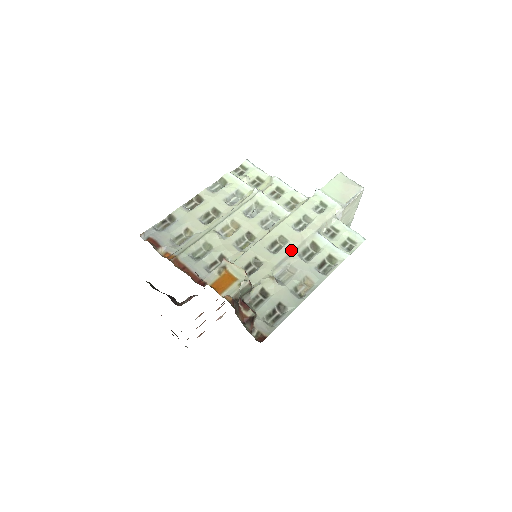
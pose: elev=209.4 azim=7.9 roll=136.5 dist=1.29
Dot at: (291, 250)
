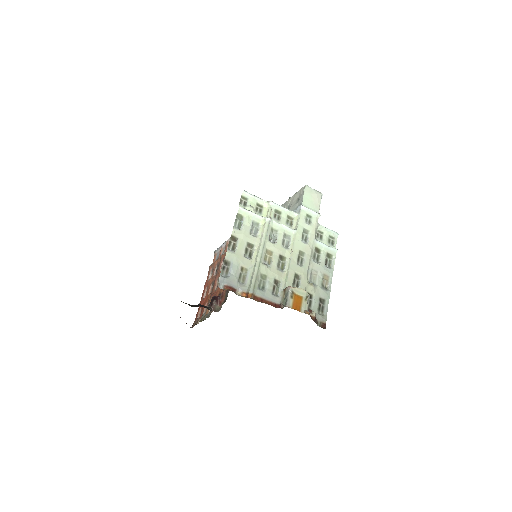
Dot at: (309, 259)
